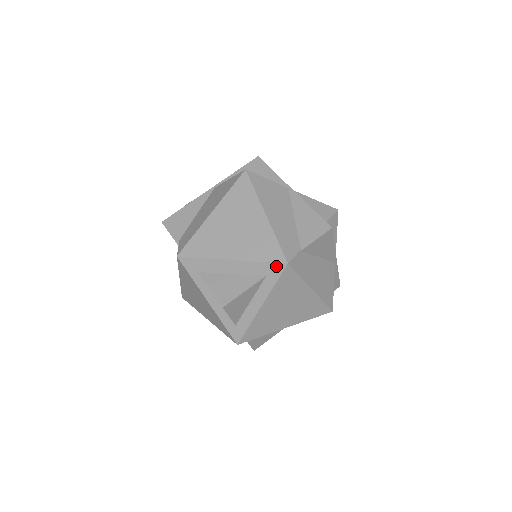
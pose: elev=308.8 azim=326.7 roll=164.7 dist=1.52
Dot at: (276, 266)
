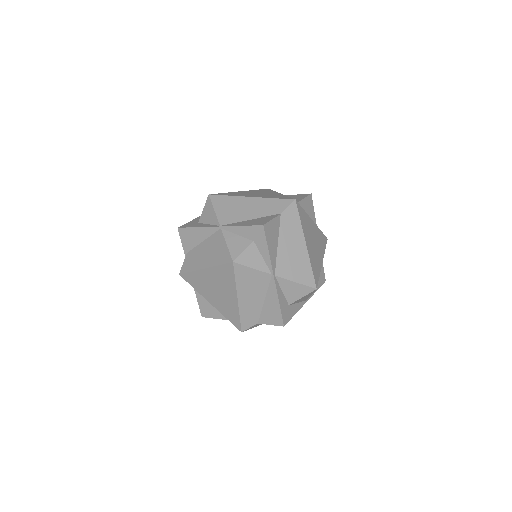
Dot at: (235, 326)
